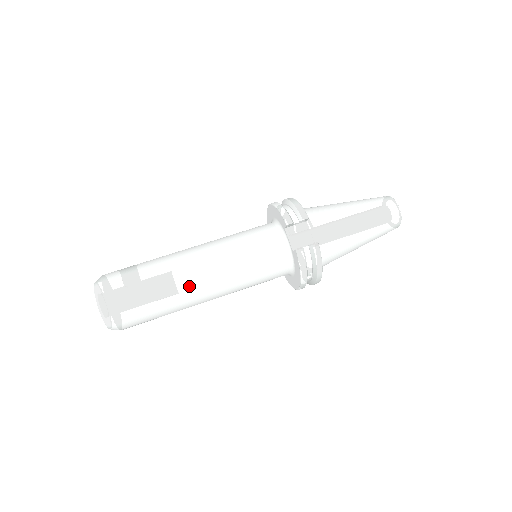
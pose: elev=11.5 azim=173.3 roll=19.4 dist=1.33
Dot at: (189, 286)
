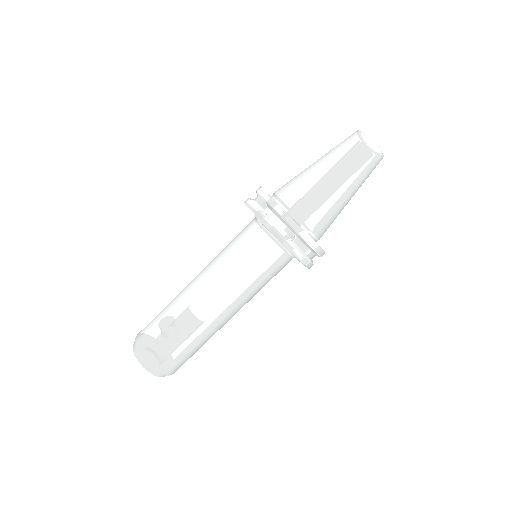
Dot at: (190, 300)
